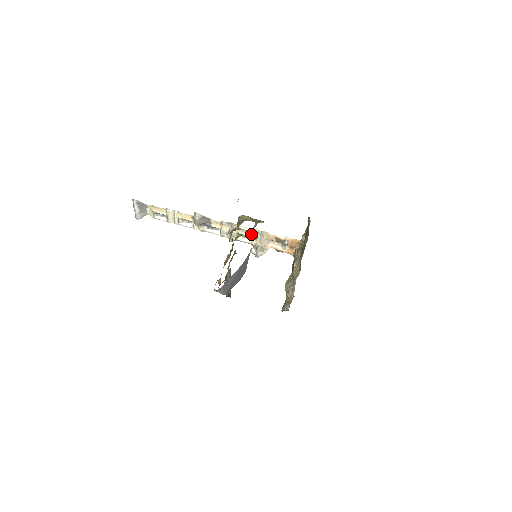
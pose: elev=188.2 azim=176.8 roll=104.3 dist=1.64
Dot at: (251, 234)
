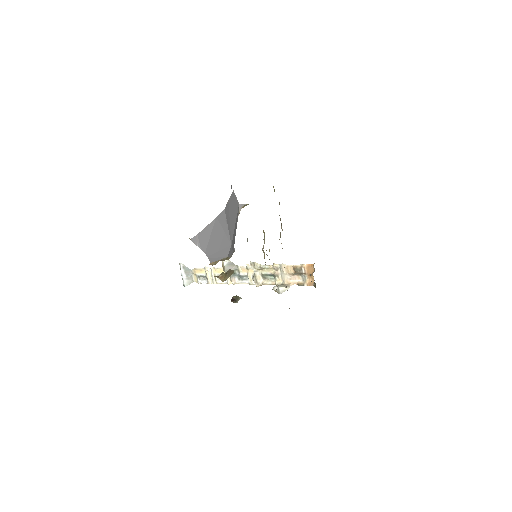
Dot at: (272, 272)
